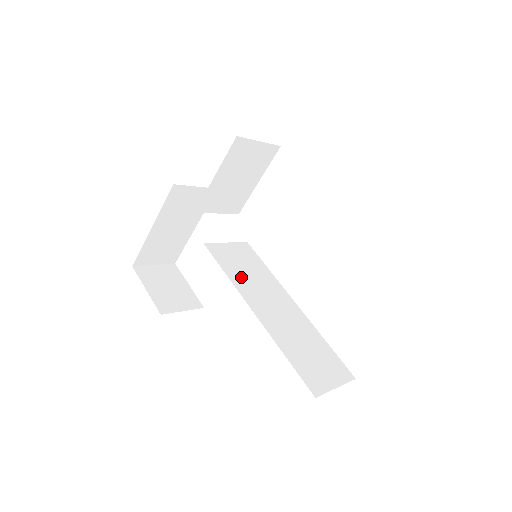
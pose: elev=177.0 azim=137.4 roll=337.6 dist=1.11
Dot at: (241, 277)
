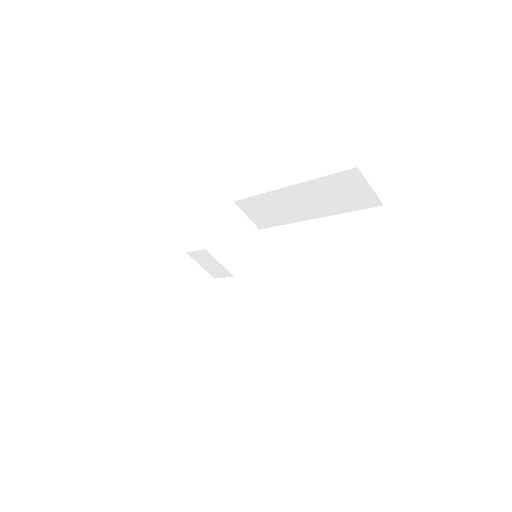
Dot at: occluded
